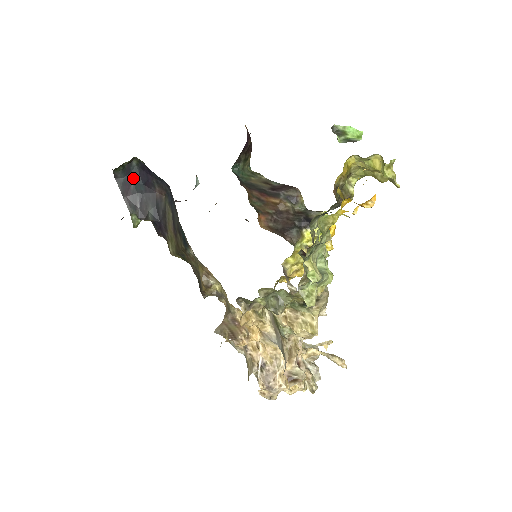
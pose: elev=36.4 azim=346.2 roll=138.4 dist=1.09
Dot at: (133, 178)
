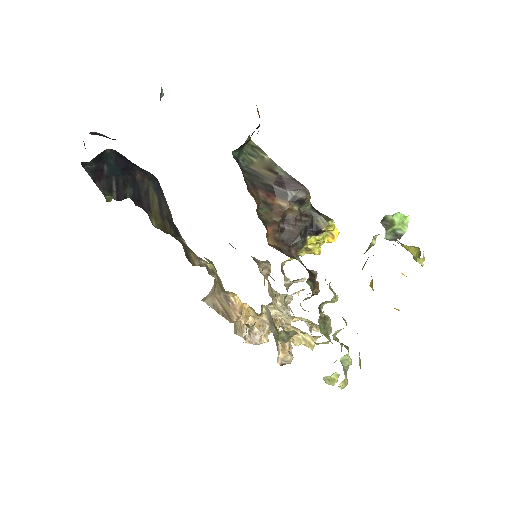
Dot at: (106, 164)
